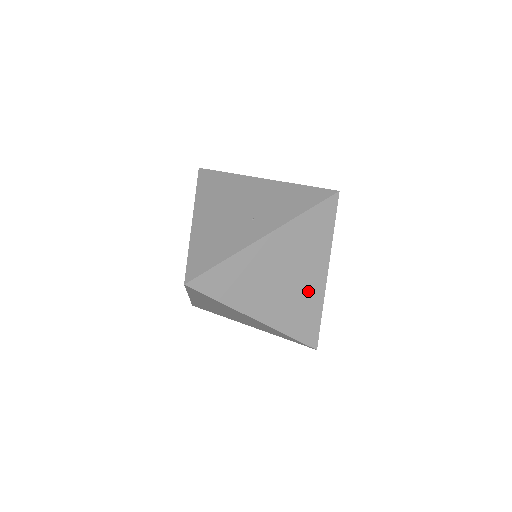
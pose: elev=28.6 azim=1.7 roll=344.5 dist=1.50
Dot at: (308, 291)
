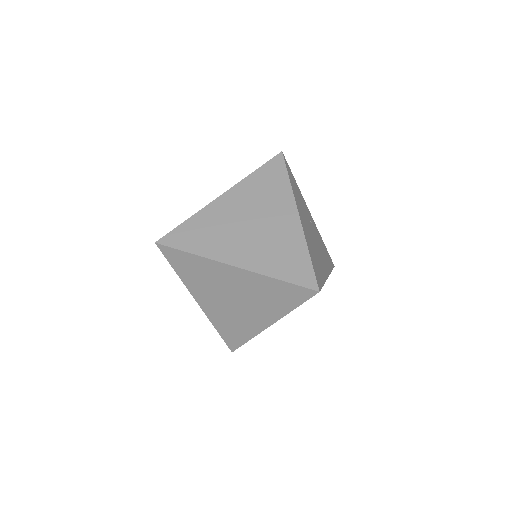
Dot at: (283, 233)
